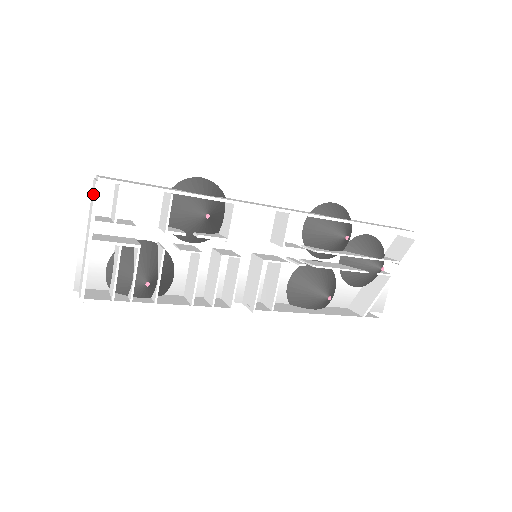
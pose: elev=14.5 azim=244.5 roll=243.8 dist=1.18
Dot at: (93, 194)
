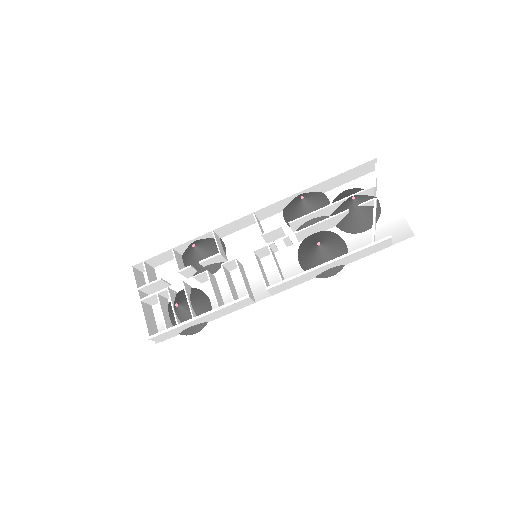
Dot at: occluded
